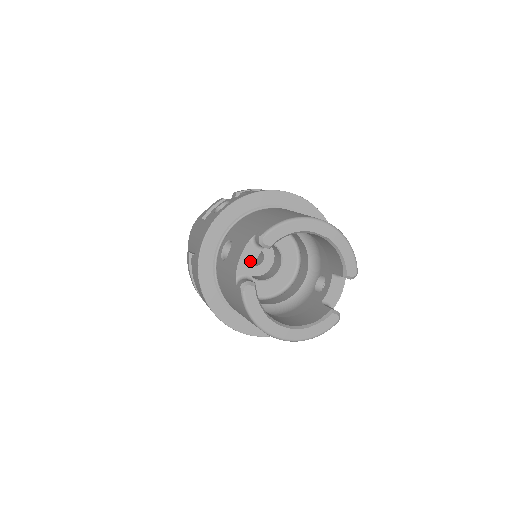
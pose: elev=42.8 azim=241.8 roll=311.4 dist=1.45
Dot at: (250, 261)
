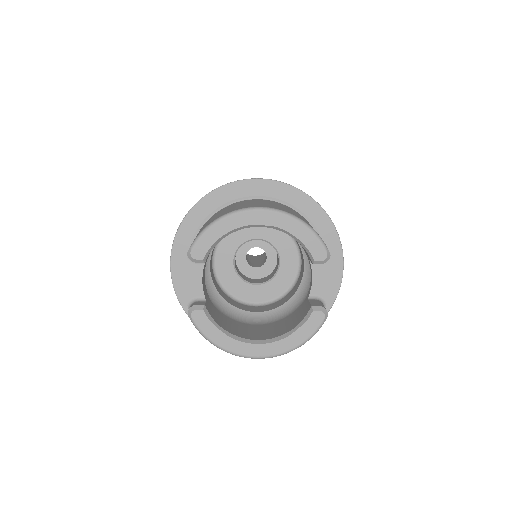
Dot at: (196, 280)
